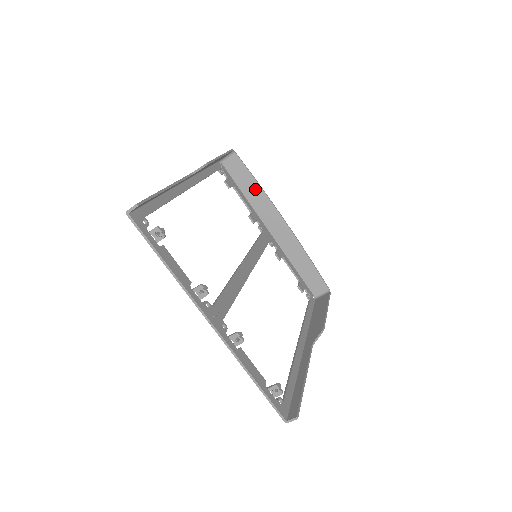
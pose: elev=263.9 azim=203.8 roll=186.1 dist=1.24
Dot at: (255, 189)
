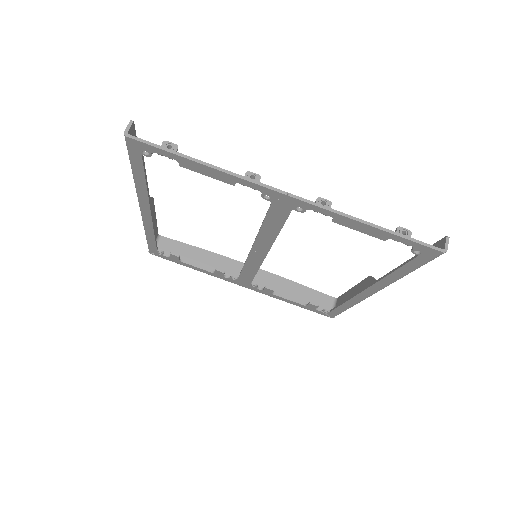
Dot at: (201, 255)
